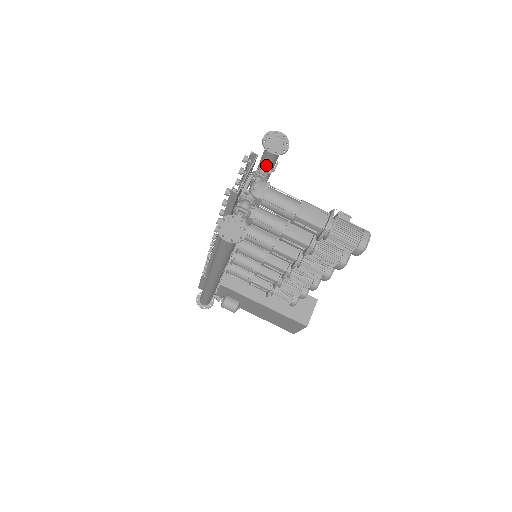
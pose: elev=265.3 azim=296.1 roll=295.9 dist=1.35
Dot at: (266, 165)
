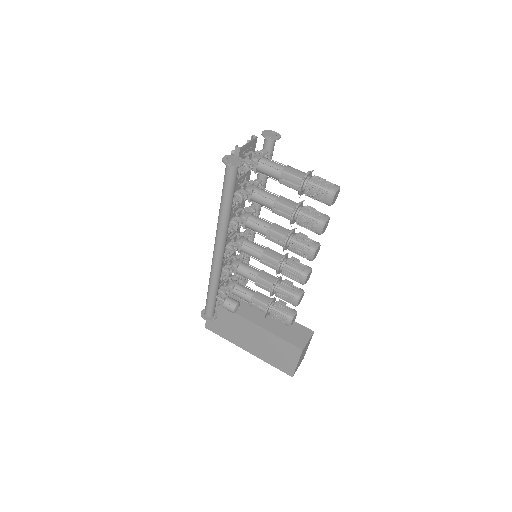
Dot at: (264, 150)
